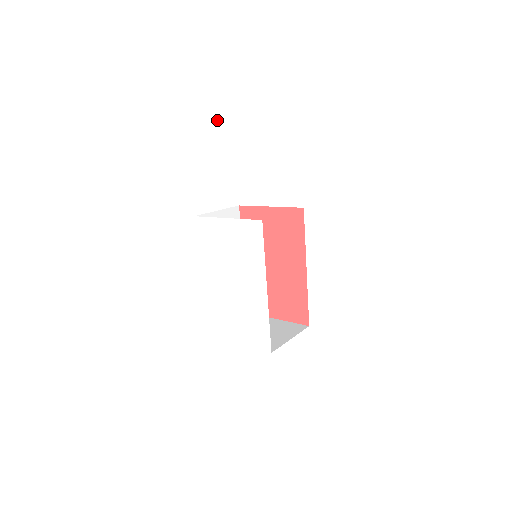
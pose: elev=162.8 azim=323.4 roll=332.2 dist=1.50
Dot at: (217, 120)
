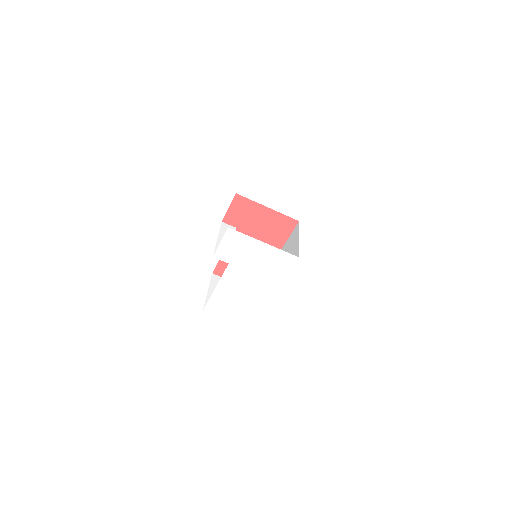
Dot at: (303, 176)
